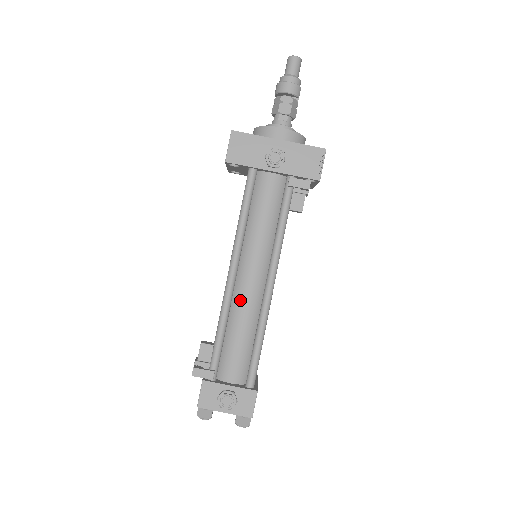
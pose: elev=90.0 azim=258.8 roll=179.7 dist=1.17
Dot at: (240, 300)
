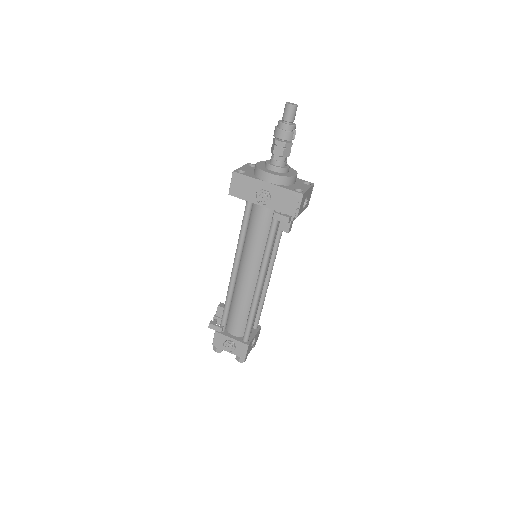
Dot at: (240, 287)
